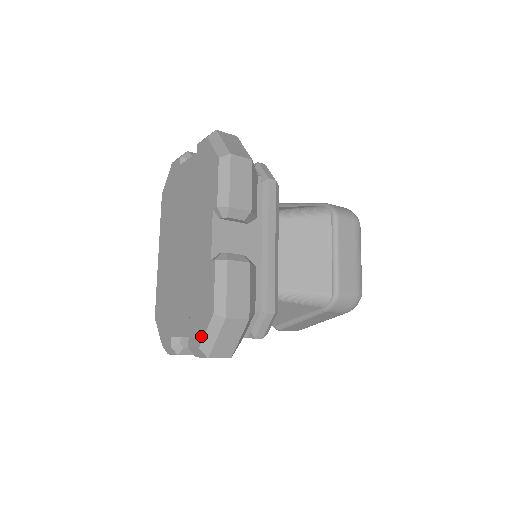
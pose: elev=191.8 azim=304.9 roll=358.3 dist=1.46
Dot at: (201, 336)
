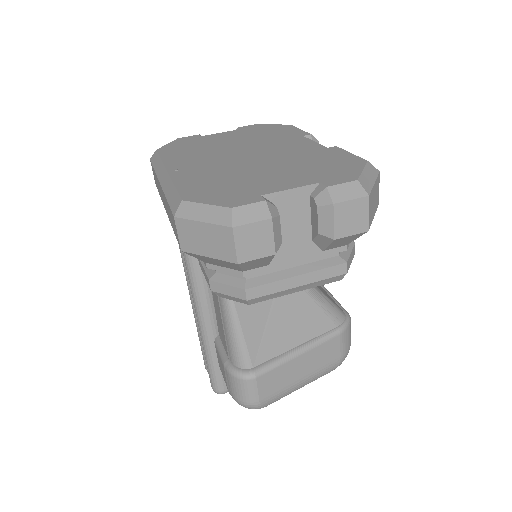
Dot at: (355, 173)
